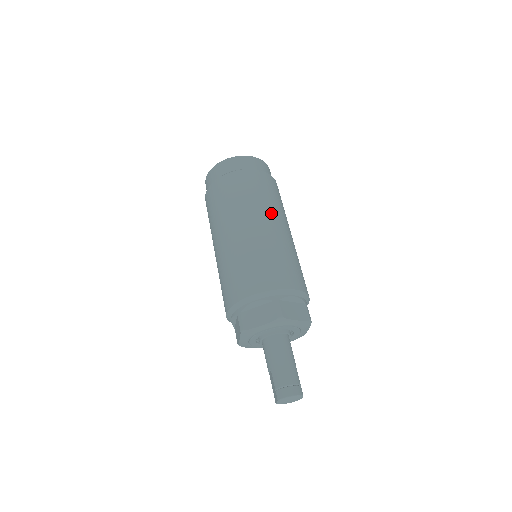
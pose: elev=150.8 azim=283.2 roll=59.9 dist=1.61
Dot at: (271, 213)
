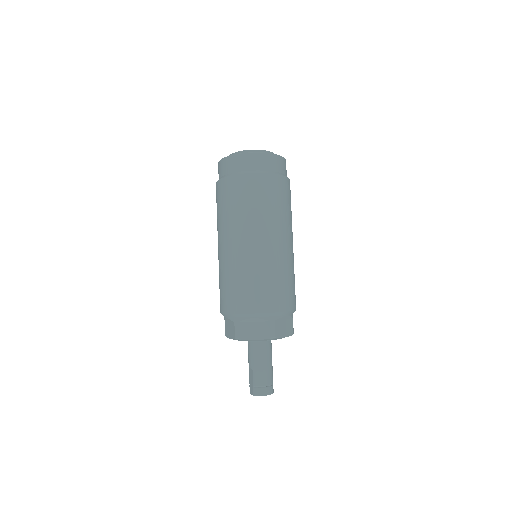
Dot at: (283, 228)
